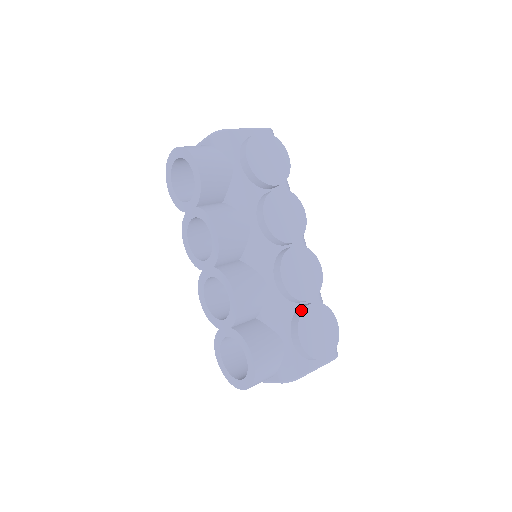
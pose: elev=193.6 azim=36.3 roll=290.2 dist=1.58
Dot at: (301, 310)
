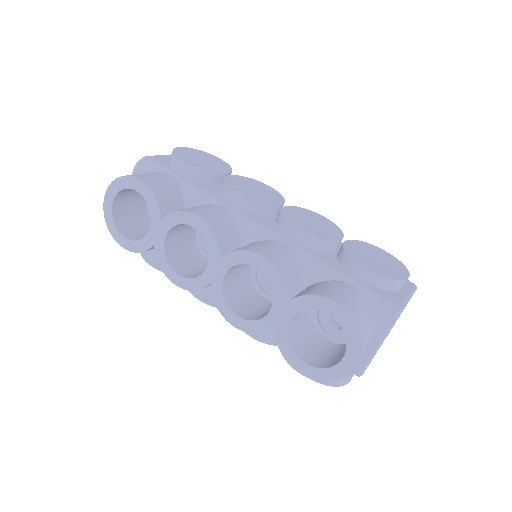
Dot at: (341, 249)
